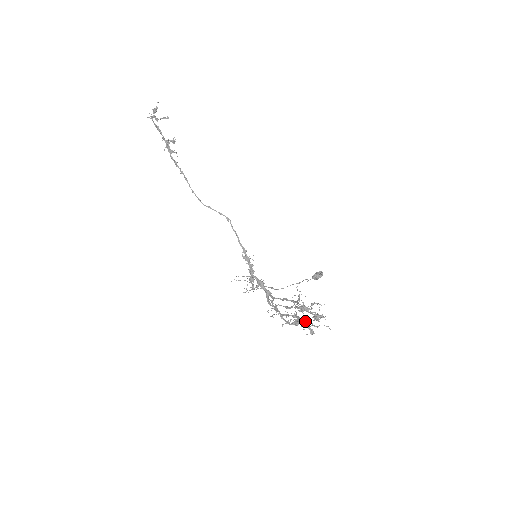
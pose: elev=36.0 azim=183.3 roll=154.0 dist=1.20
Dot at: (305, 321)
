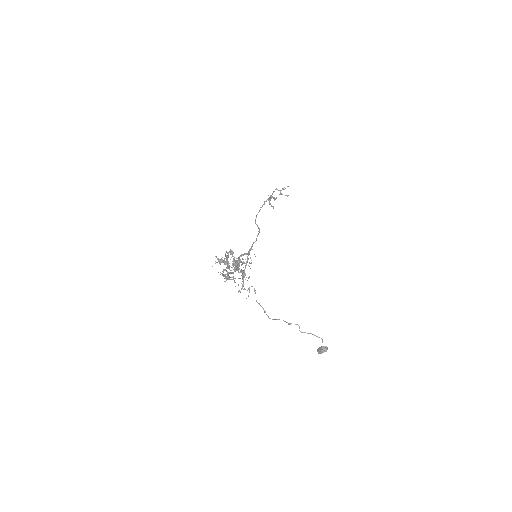
Dot at: (226, 263)
